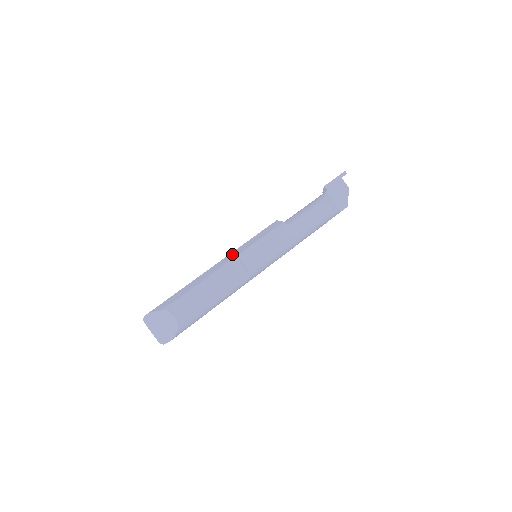
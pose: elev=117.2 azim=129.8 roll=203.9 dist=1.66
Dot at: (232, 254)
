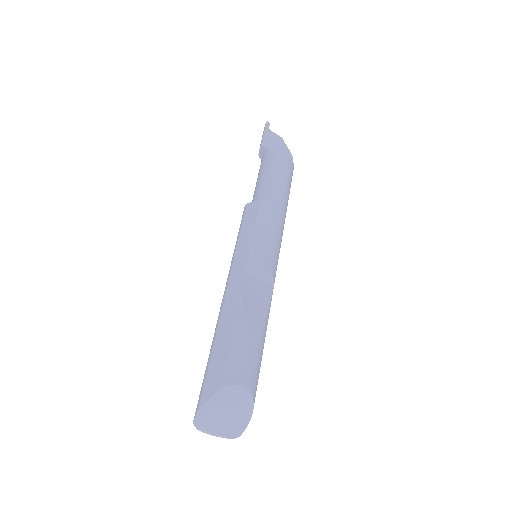
Dot at: (236, 267)
